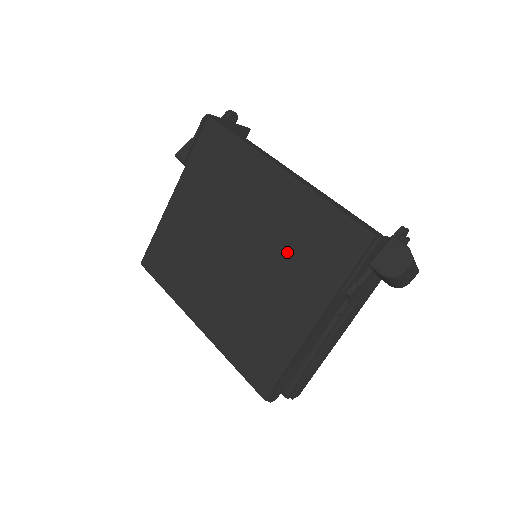
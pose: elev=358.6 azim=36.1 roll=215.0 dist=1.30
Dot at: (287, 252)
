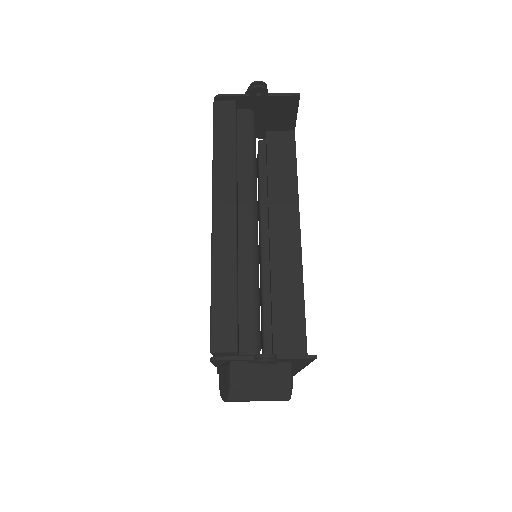
Dot at: occluded
